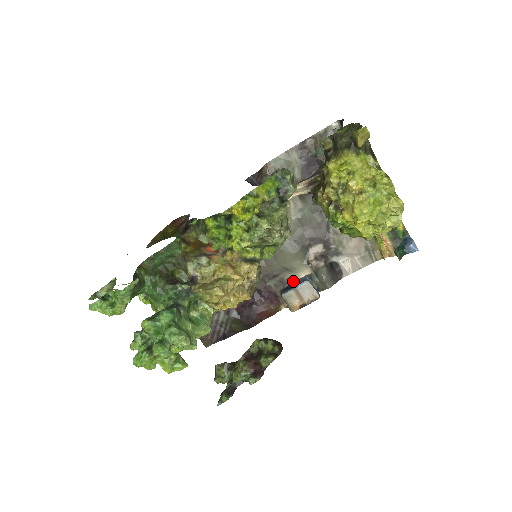
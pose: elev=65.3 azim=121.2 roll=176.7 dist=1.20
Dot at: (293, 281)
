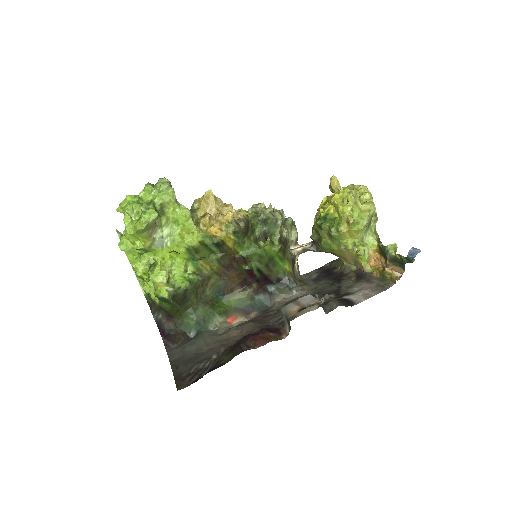
Dot at: occluded
